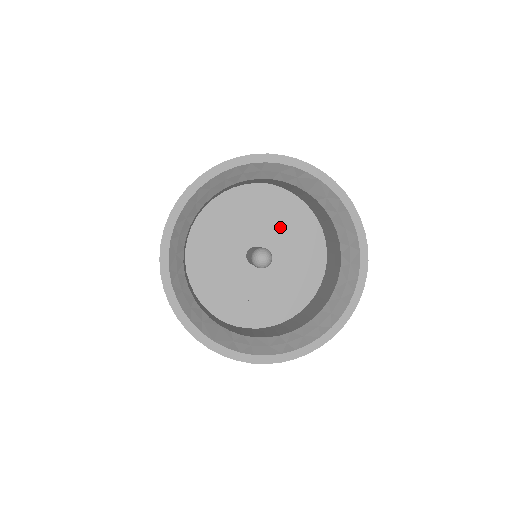
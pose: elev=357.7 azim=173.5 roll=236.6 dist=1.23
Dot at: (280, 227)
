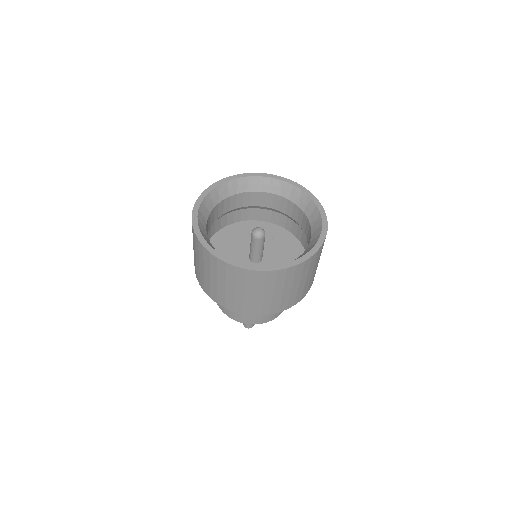
Dot at: (274, 244)
